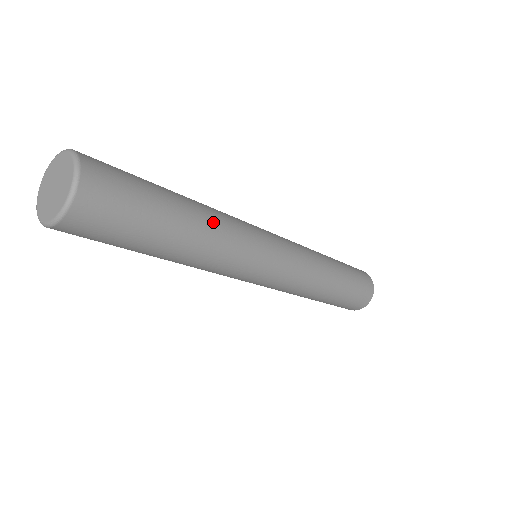
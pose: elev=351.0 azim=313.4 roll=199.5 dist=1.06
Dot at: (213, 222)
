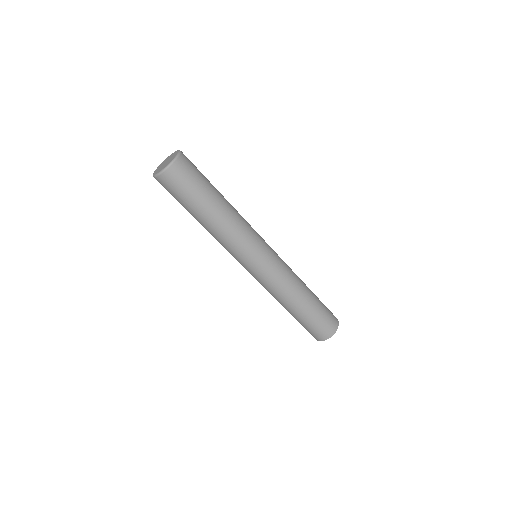
Dot at: (234, 210)
